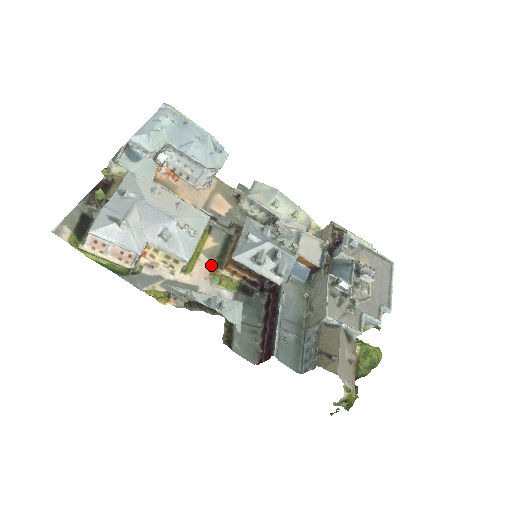
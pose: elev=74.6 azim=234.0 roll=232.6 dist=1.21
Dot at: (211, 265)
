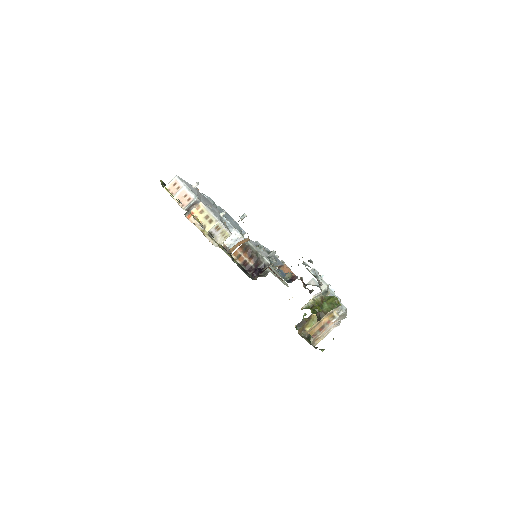
Dot at: occluded
